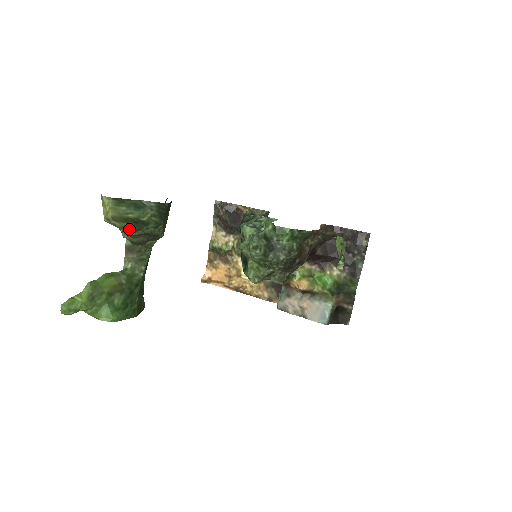
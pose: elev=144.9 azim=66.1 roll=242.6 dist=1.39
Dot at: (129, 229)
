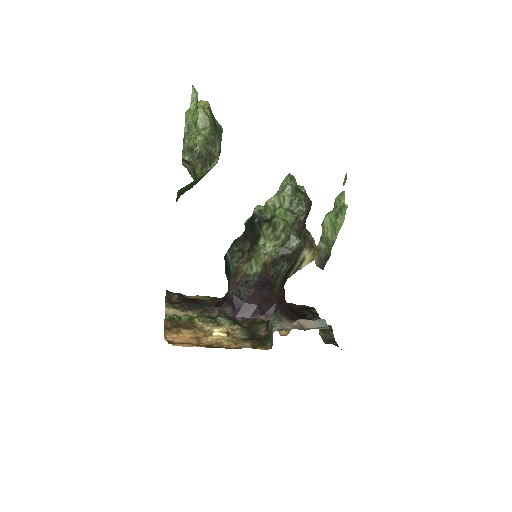
Dot at: (211, 126)
